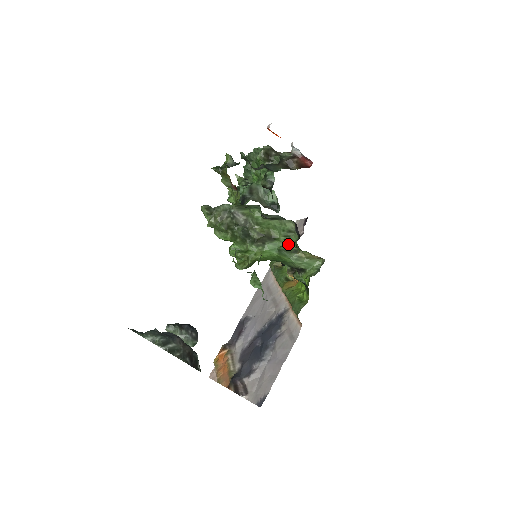
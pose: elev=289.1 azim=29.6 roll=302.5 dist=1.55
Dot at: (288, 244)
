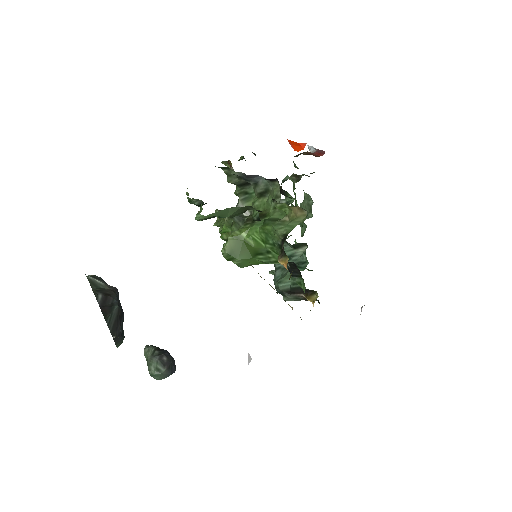
Dot at: (277, 216)
